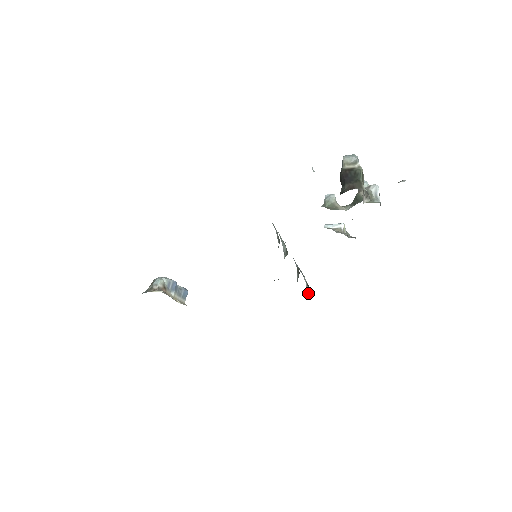
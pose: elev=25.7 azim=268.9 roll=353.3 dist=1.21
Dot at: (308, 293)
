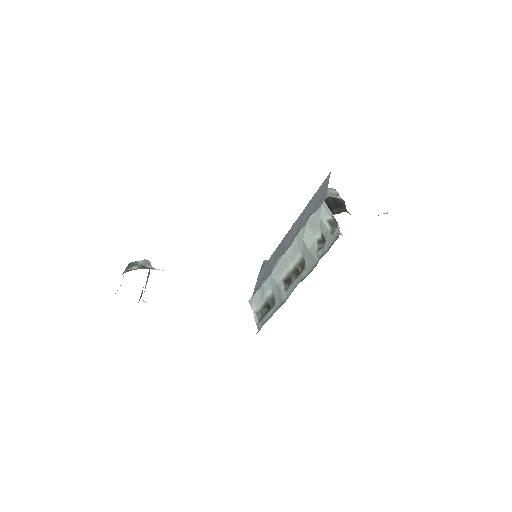
Dot at: (258, 320)
